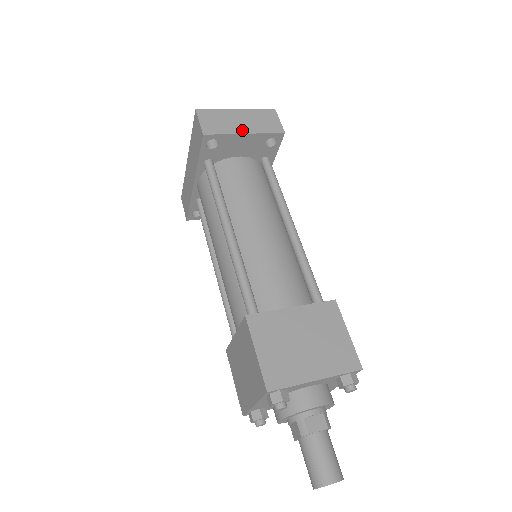
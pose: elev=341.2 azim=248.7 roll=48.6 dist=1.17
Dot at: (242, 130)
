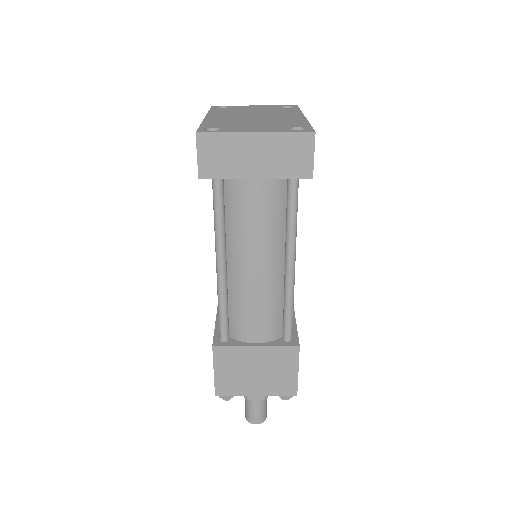
Dot at: (253, 173)
